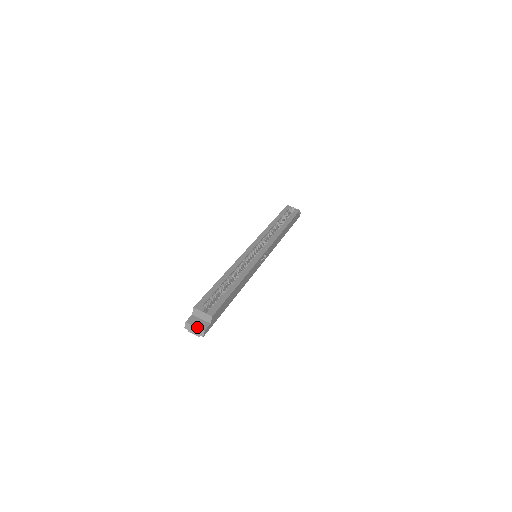
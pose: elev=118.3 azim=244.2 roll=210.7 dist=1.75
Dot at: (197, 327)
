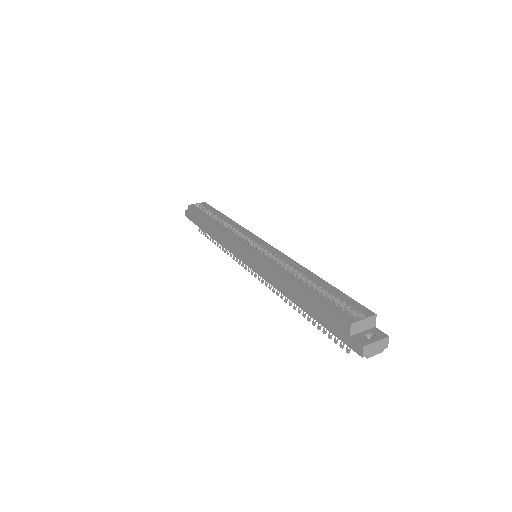
Dot at: (379, 340)
